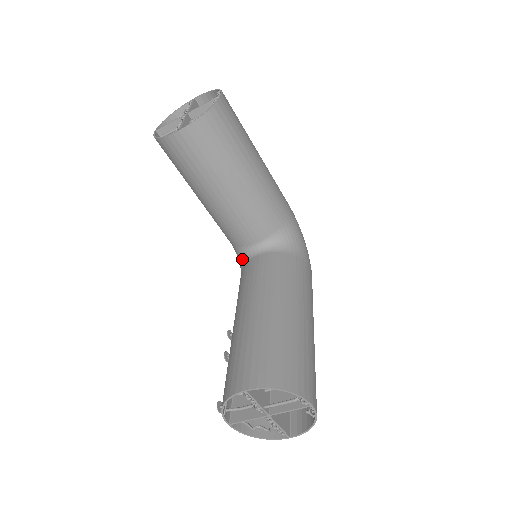
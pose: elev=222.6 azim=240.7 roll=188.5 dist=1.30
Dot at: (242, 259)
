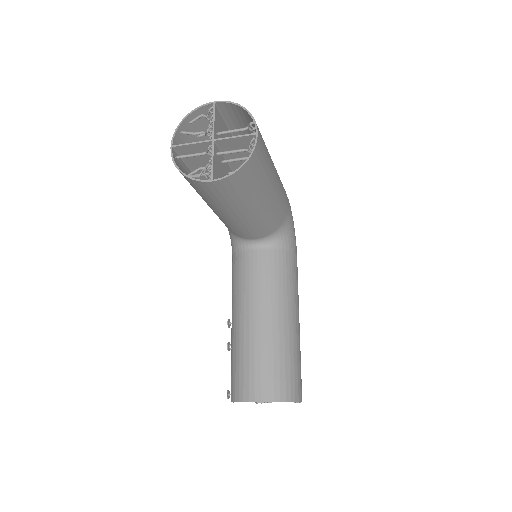
Dot at: (237, 244)
